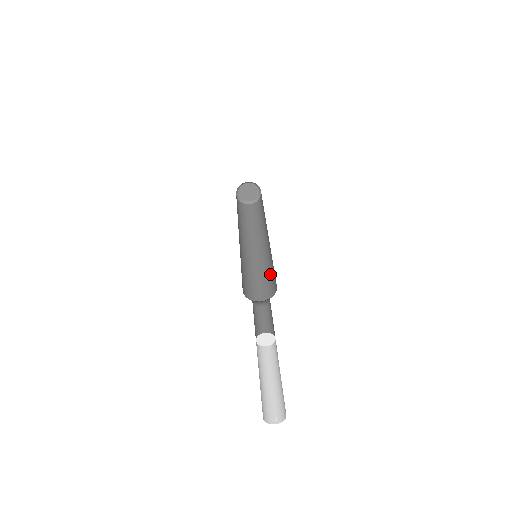
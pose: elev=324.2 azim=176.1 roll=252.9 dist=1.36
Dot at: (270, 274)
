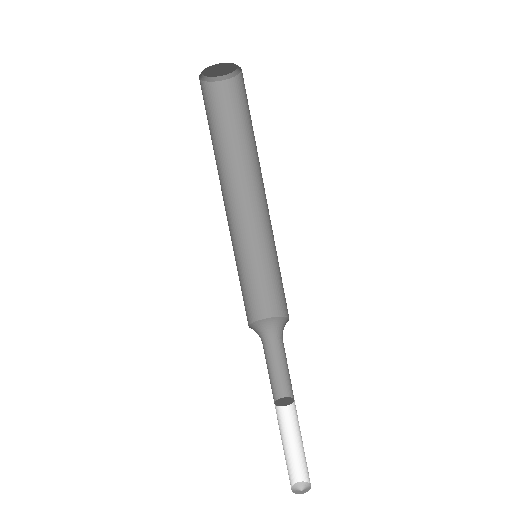
Dot at: (272, 277)
